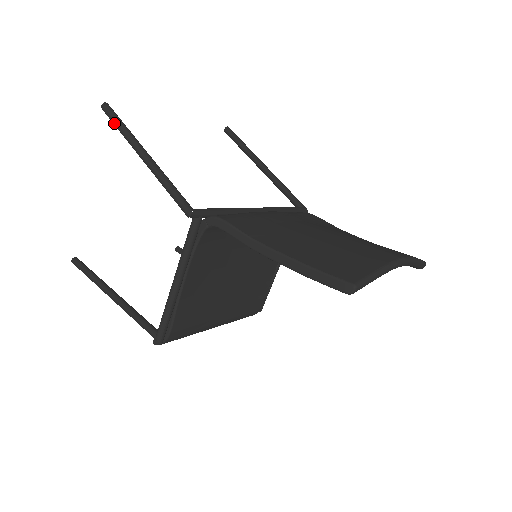
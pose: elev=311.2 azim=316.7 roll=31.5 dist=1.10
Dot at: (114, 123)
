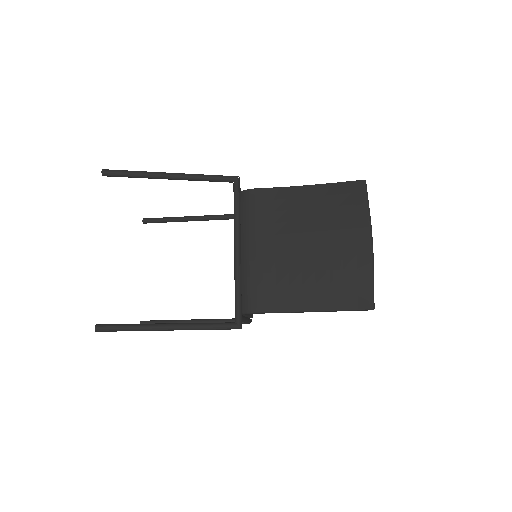
Dot at: occluded
